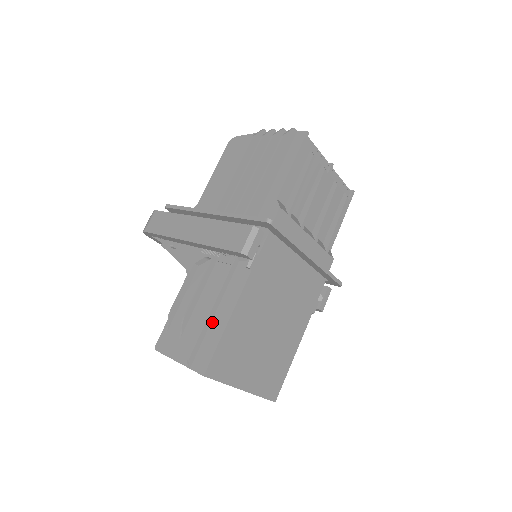
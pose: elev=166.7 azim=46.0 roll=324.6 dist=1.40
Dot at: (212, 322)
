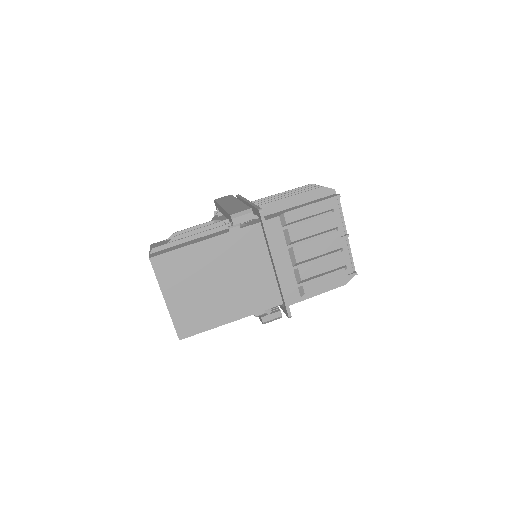
Dot at: (184, 243)
